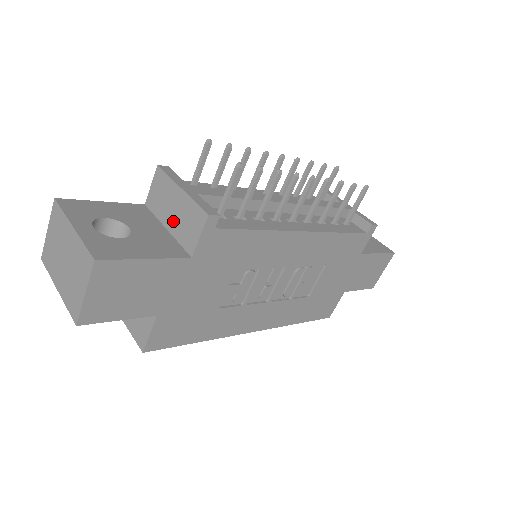
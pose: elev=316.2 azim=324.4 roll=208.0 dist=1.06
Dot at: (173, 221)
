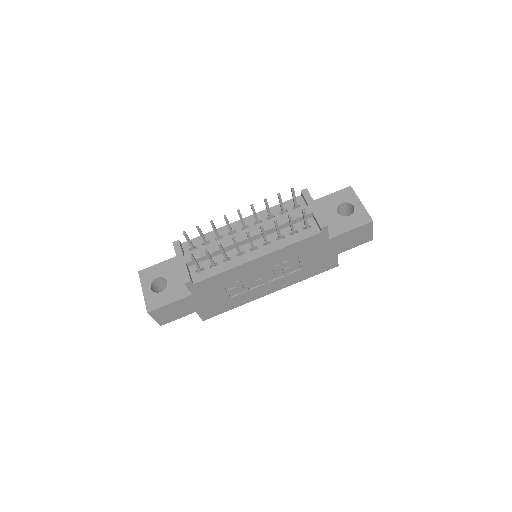
Dot at: occluded
